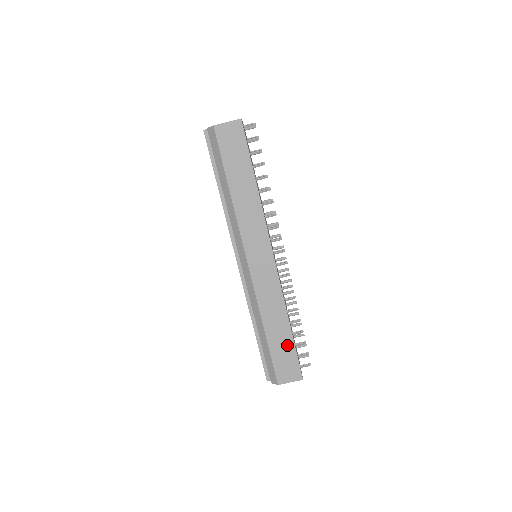
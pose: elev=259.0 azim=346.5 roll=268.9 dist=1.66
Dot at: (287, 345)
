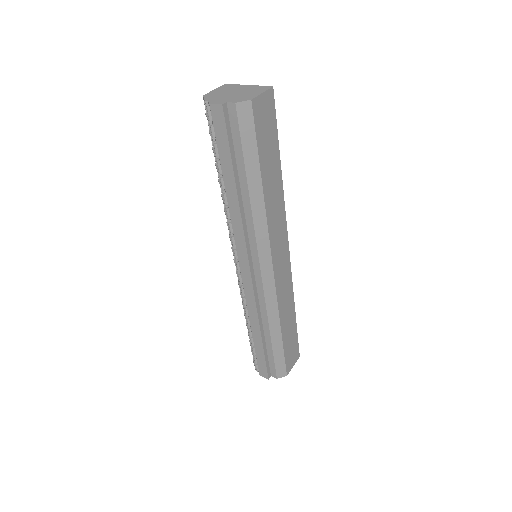
Dot at: (293, 334)
